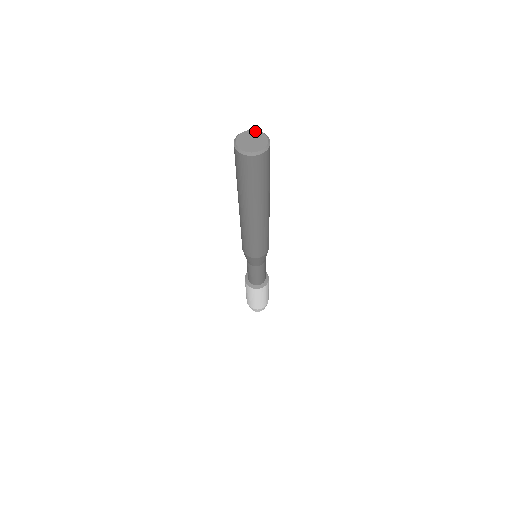
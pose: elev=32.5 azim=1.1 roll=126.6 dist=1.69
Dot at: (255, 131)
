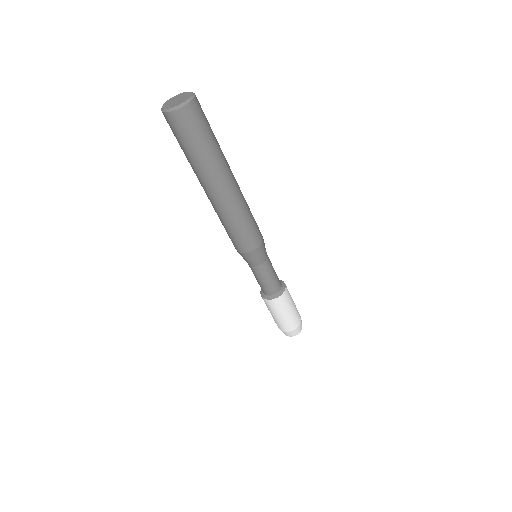
Dot at: (173, 97)
